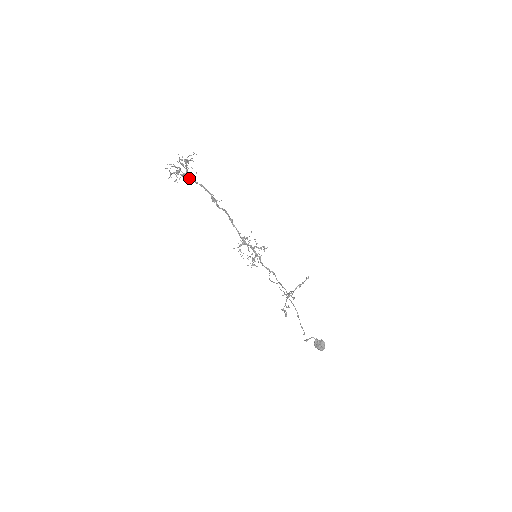
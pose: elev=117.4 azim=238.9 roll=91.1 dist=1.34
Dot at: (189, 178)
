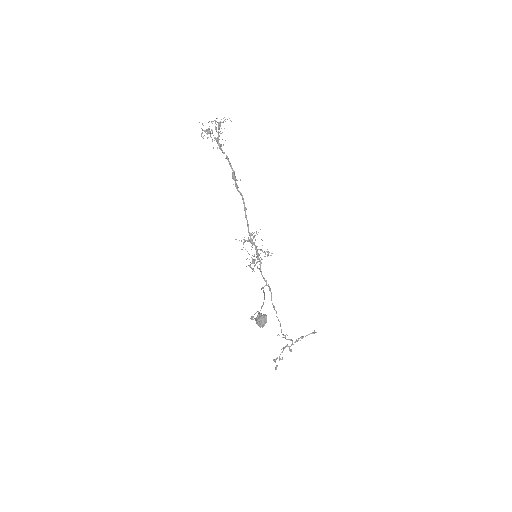
Dot at: (218, 145)
